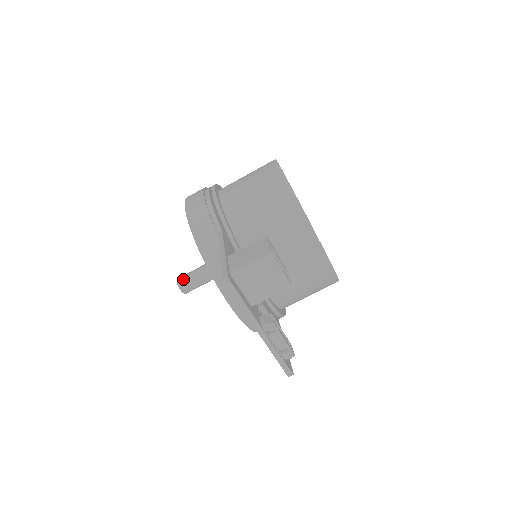
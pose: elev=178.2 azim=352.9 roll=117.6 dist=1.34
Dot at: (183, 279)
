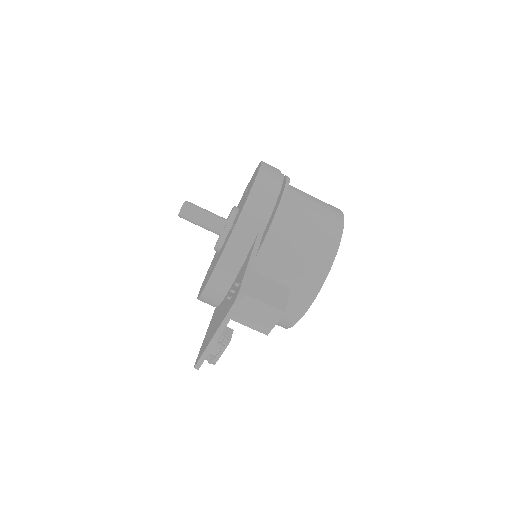
Dot at: (190, 208)
